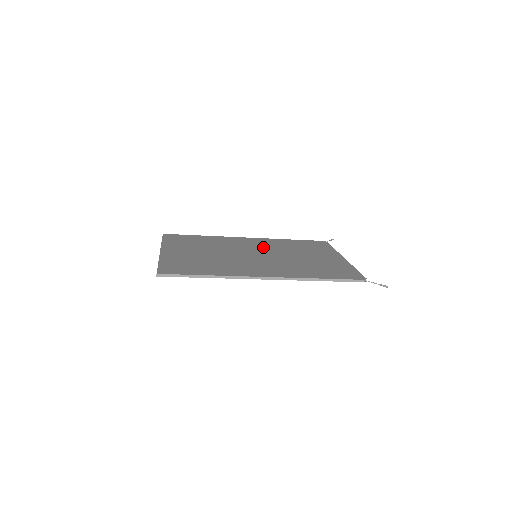
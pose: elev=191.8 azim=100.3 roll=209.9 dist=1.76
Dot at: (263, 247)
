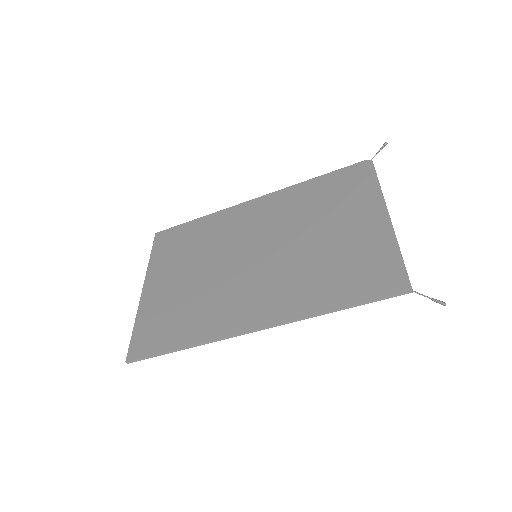
Dot at: (269, 224)
